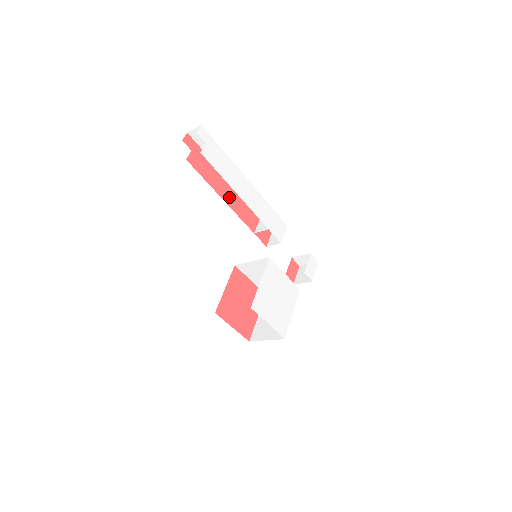
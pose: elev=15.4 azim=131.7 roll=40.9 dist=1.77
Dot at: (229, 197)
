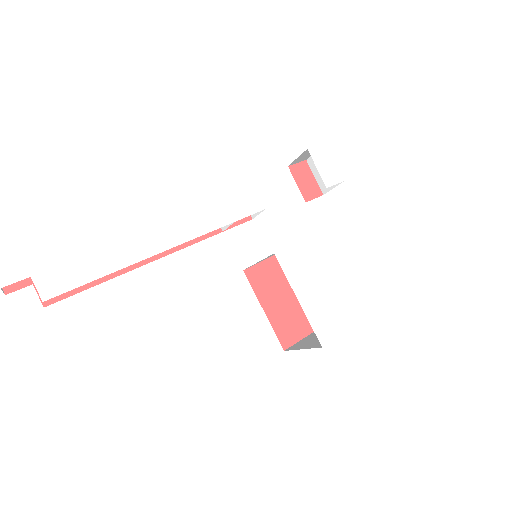
Dot at: occluded
